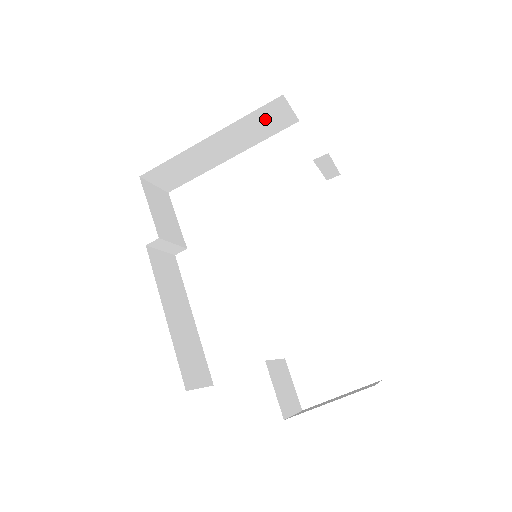
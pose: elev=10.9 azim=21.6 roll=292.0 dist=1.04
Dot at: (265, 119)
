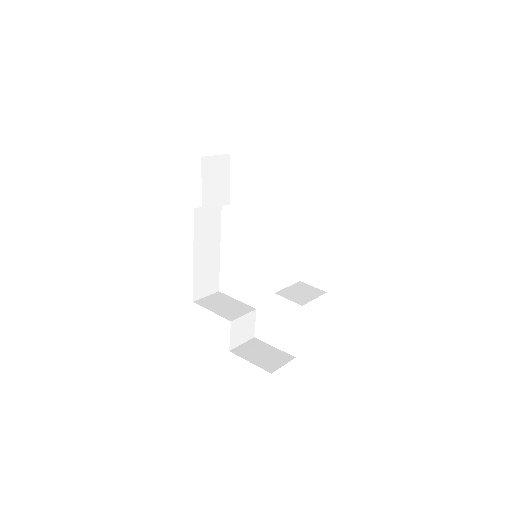
Dot at: occluded
